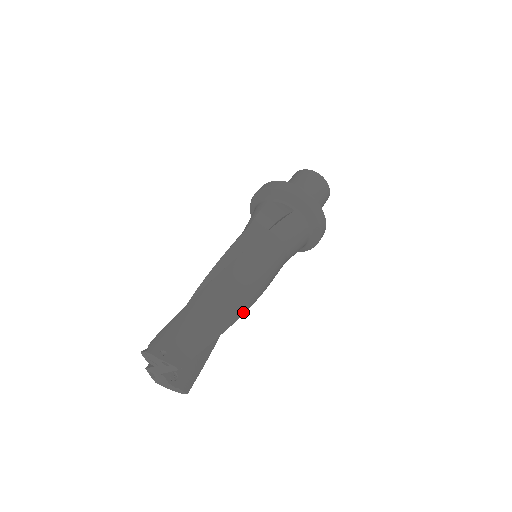
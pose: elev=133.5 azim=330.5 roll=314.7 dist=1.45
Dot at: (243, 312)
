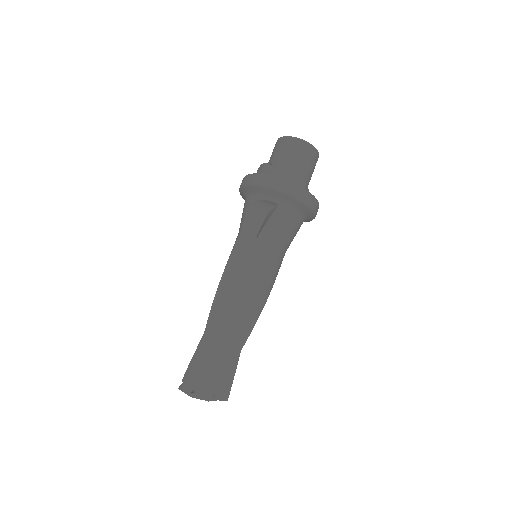
Dot at: (253, 326)
